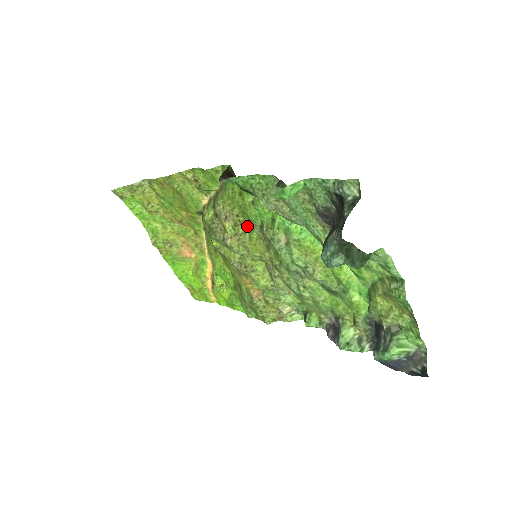
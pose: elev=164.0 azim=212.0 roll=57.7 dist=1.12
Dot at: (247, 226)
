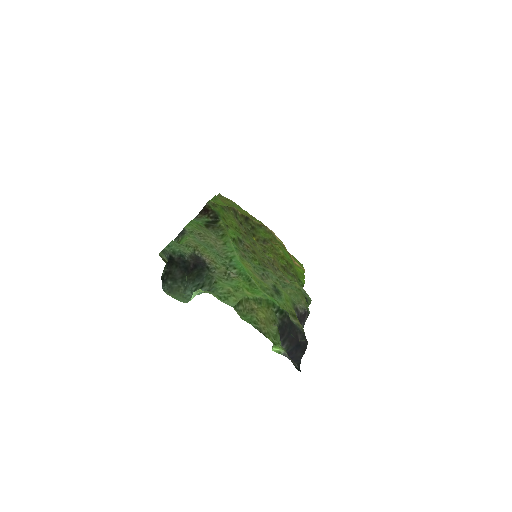
Dot at: (245, 235)
